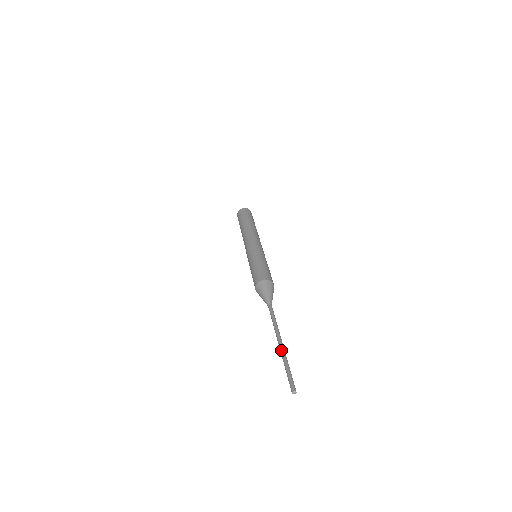
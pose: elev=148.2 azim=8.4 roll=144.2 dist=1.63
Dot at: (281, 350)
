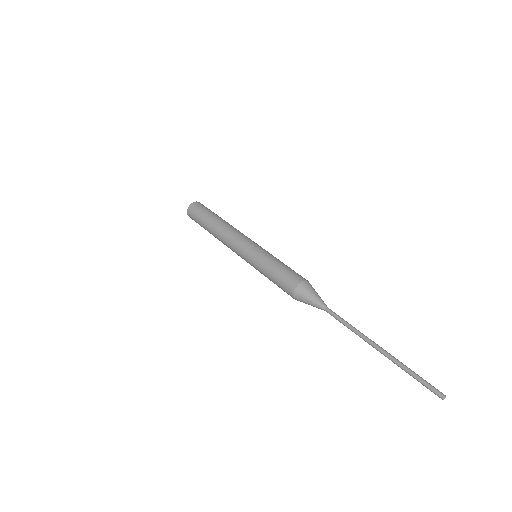
Dot at: (390, 355)
